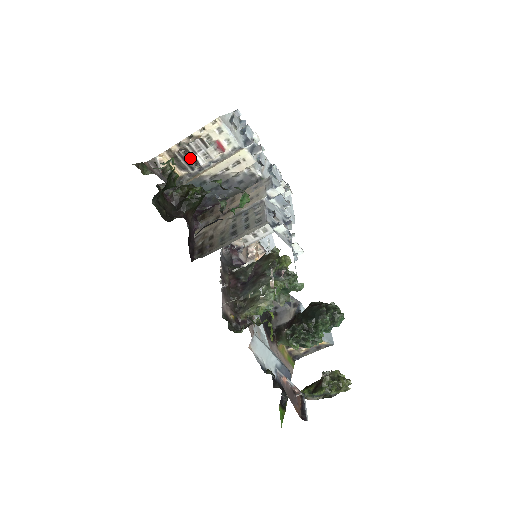
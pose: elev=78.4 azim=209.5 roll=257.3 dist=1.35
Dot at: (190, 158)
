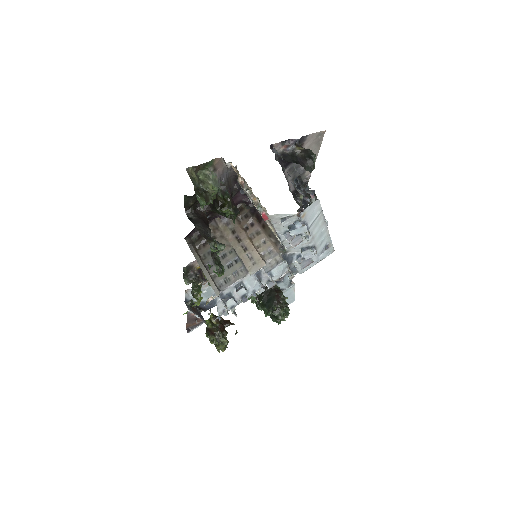
Dot at: occluded
